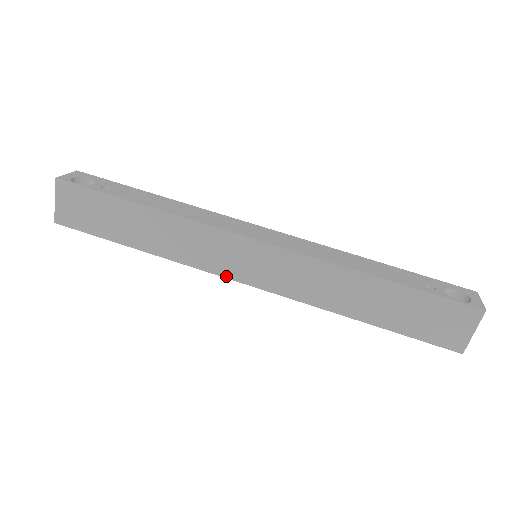
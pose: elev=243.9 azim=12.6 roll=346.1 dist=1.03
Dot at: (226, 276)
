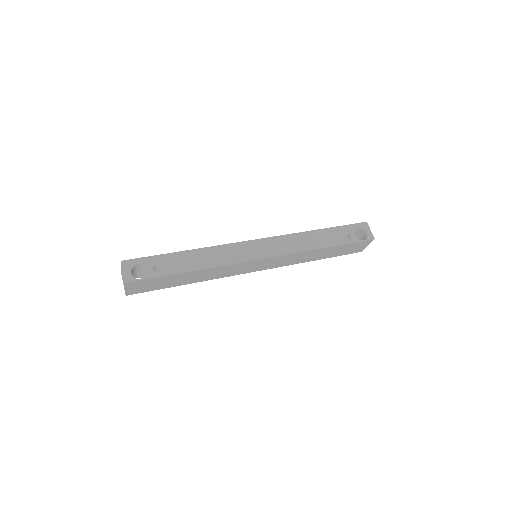
Dot at: (244, 273)
